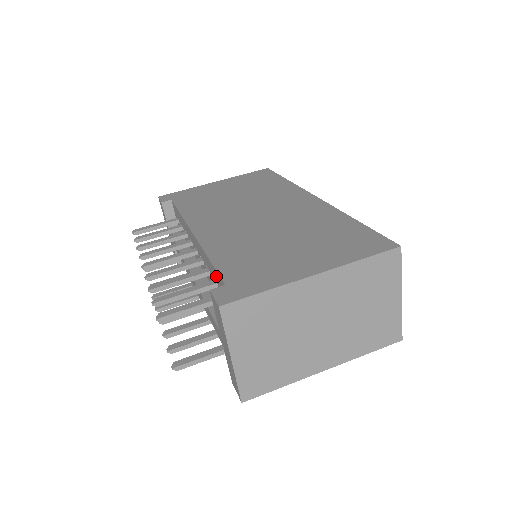
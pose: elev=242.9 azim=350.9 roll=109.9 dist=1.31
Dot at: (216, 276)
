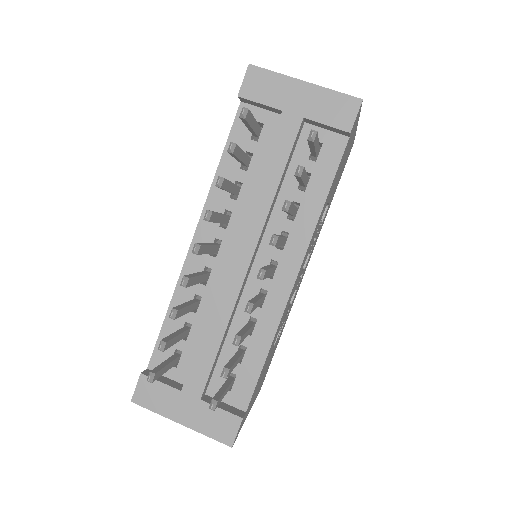
Dot at: (236, 142)
